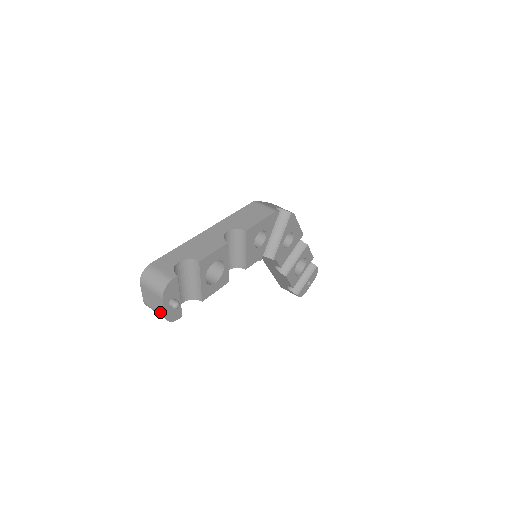
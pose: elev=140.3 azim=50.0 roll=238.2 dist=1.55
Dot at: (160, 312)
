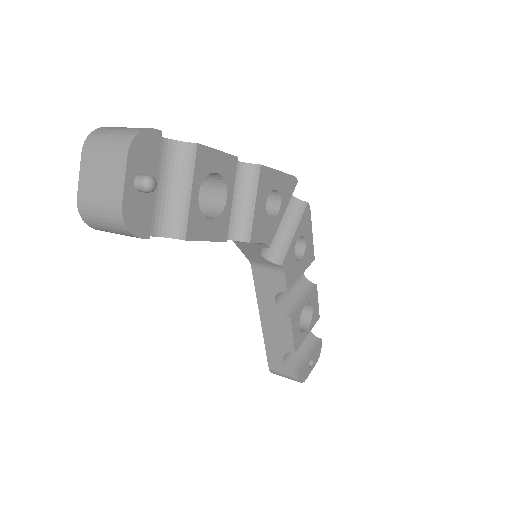
Dot at: (112, 200)
